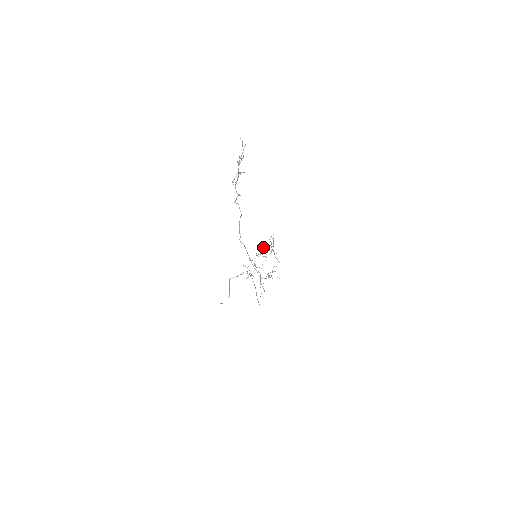
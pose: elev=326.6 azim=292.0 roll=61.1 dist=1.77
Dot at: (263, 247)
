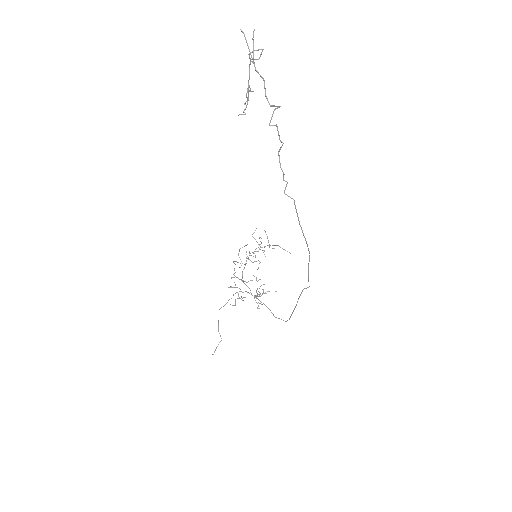
Dot at: occluded
